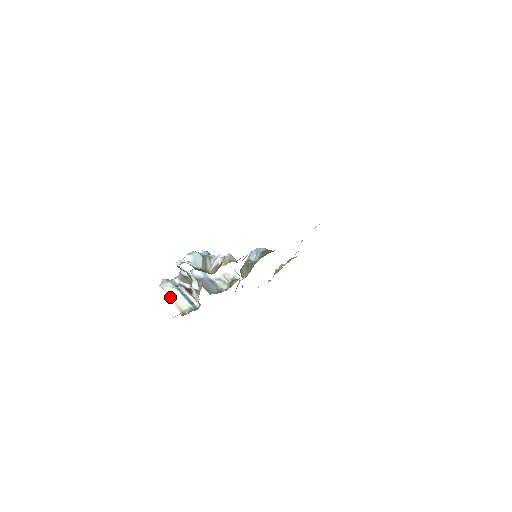
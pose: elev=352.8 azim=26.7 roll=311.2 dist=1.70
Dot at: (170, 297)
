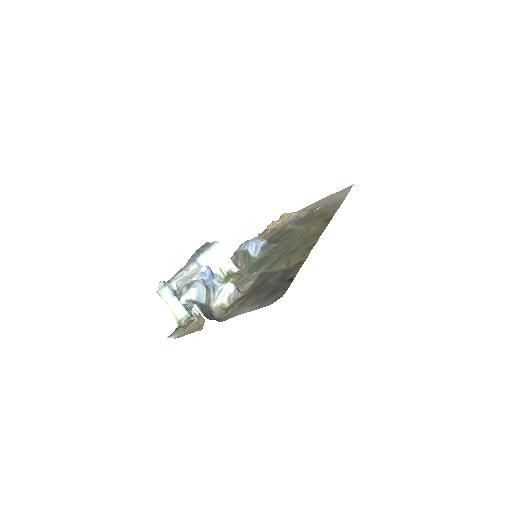
Dot at: occluded
